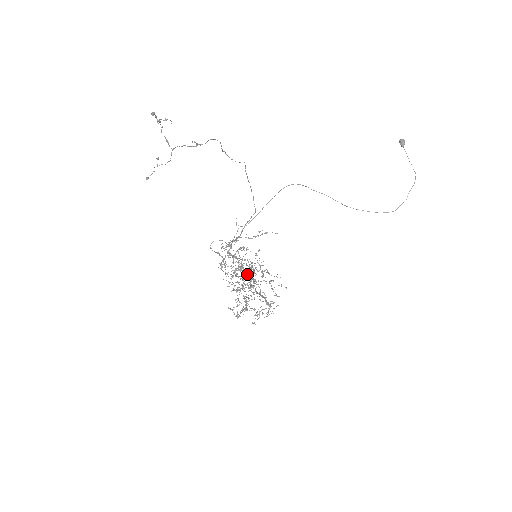
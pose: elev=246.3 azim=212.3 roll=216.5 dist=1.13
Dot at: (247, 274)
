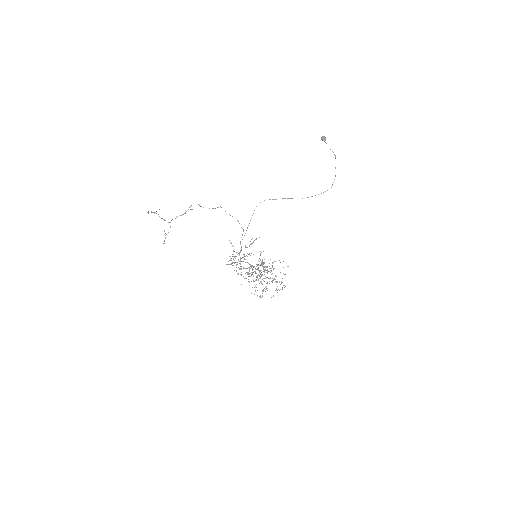
Dot at: (256, 269)
